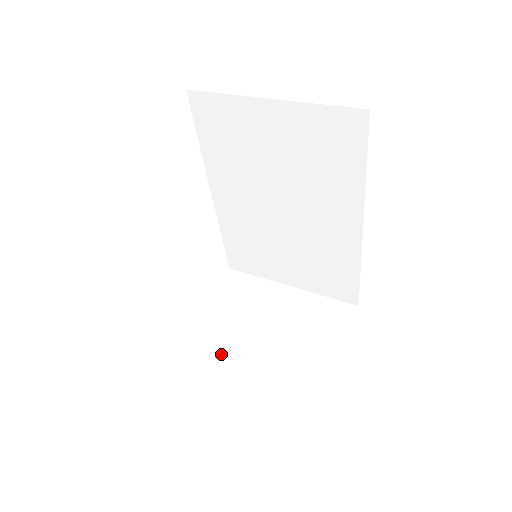
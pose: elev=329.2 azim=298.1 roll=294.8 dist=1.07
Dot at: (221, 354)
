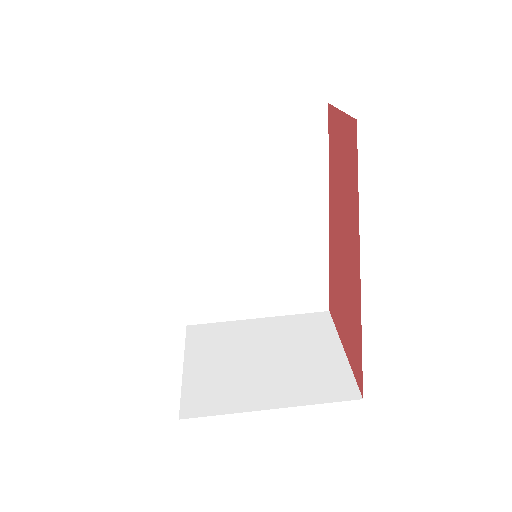
Dot at: (233, 391)
